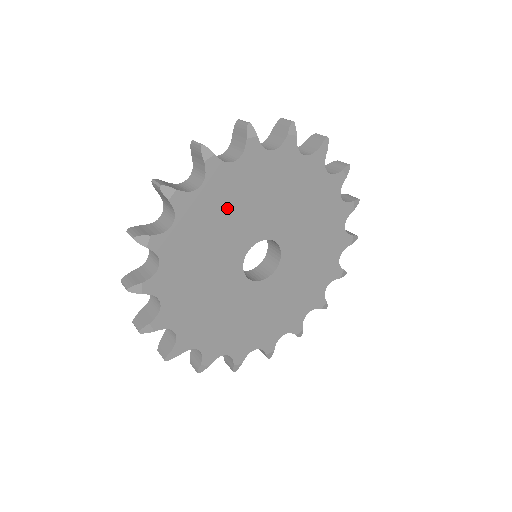
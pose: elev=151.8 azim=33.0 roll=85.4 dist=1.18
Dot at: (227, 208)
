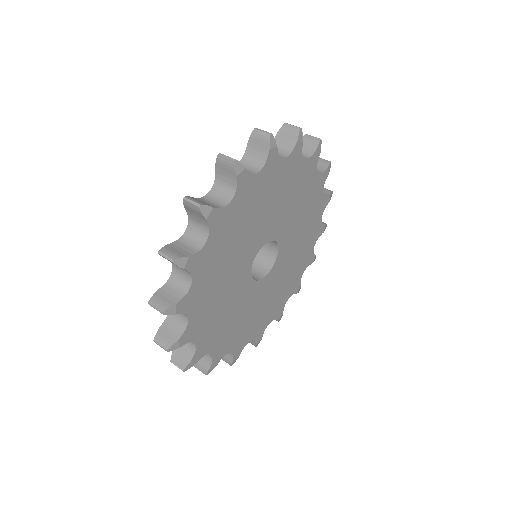
Dot at: (215, 293)
